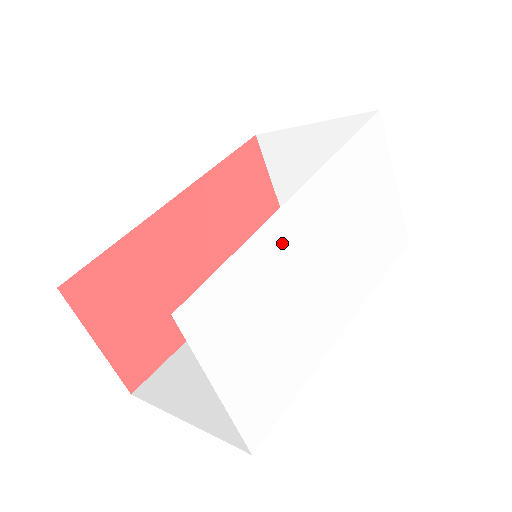
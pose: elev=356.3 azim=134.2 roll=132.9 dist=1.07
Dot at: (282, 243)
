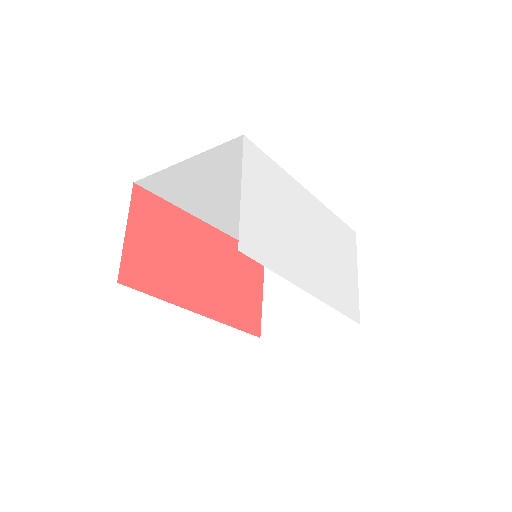
Dot at: (295, 196)
